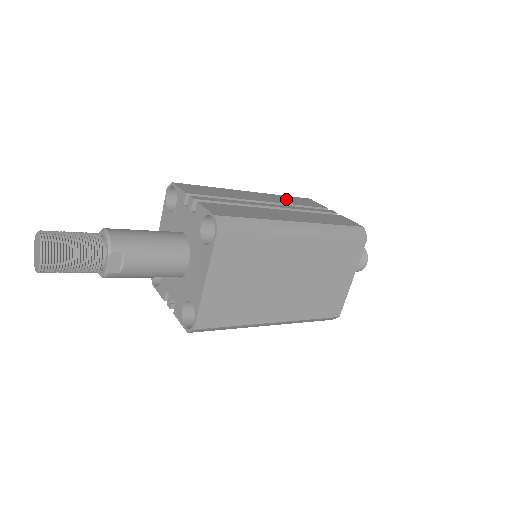
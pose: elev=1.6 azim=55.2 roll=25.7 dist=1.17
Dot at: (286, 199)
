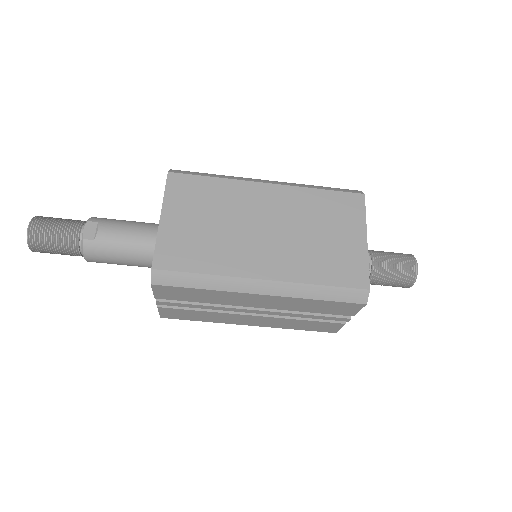
Dot at: occluded
